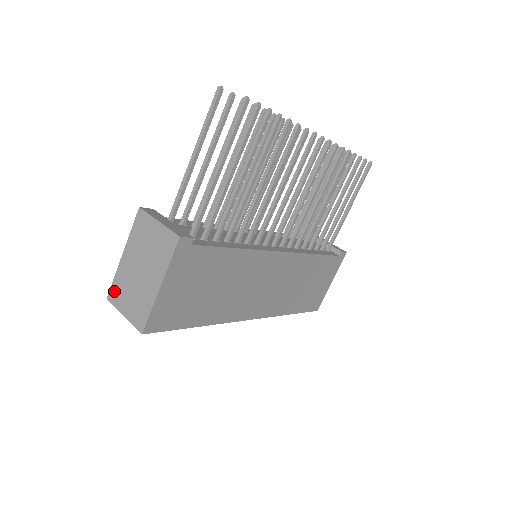
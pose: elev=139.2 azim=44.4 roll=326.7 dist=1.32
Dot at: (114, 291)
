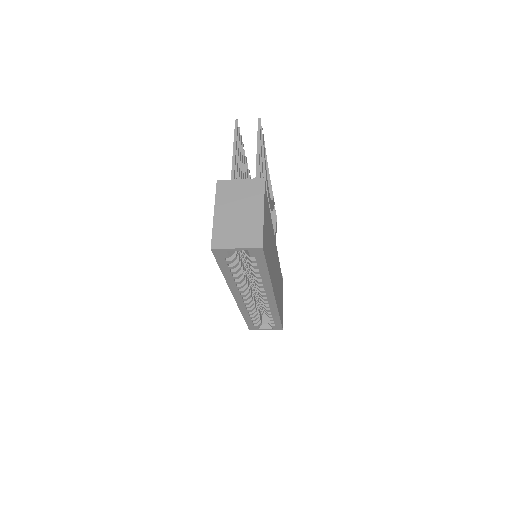
Dot at: (217, 239)
